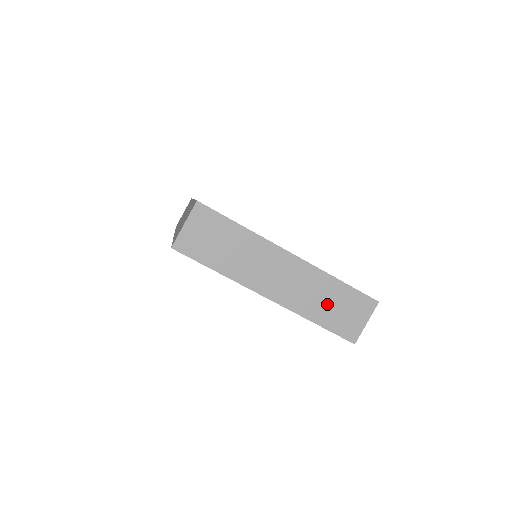
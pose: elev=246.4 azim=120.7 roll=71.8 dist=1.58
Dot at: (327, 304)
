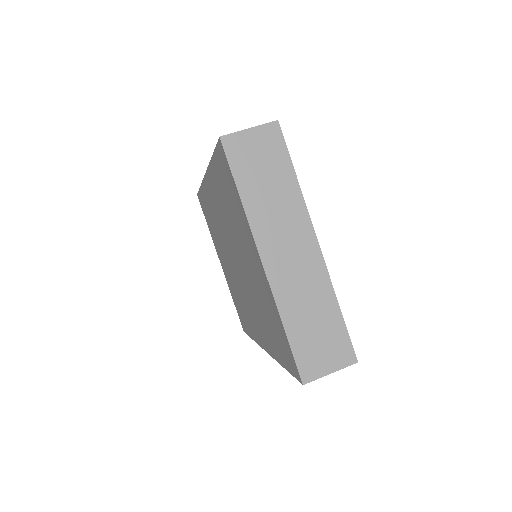
Dot at: (310, 319)
